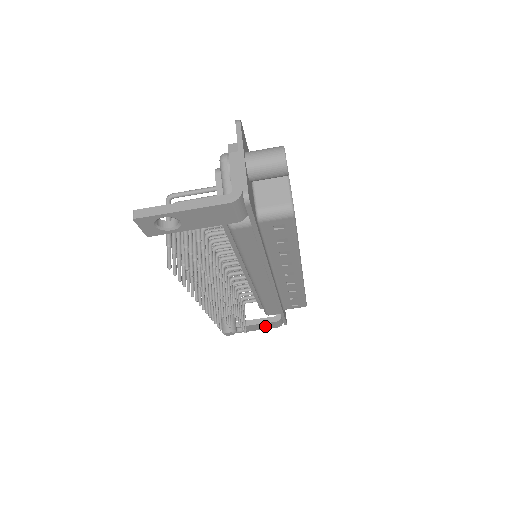
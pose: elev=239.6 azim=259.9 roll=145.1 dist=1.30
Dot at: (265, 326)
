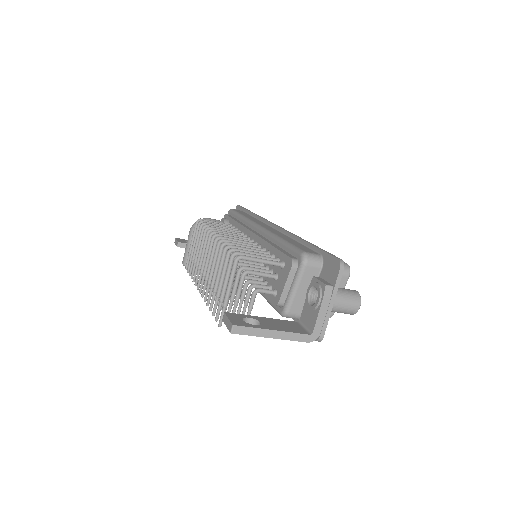
Dot at: occluded
